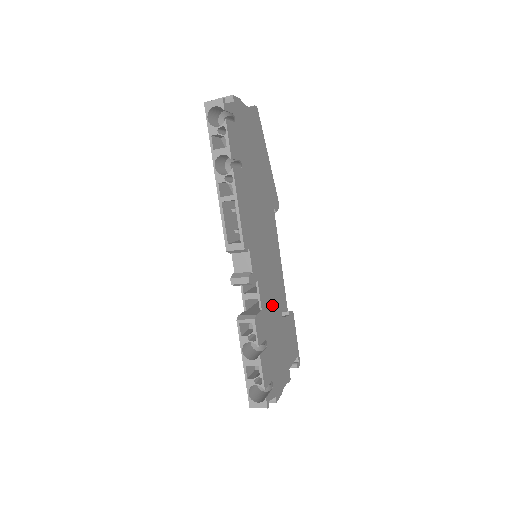
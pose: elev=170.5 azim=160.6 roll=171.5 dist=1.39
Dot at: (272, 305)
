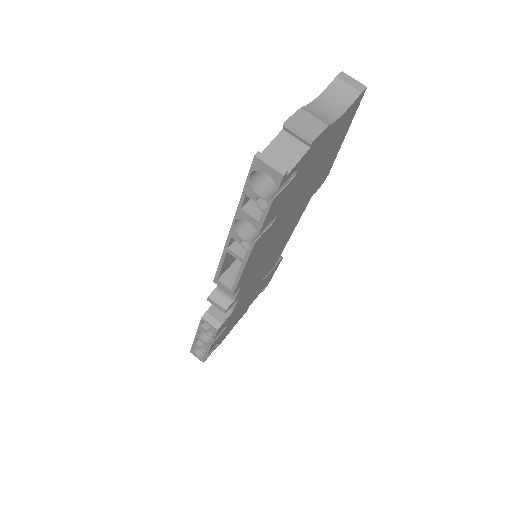
Dot at: (252, 289)
